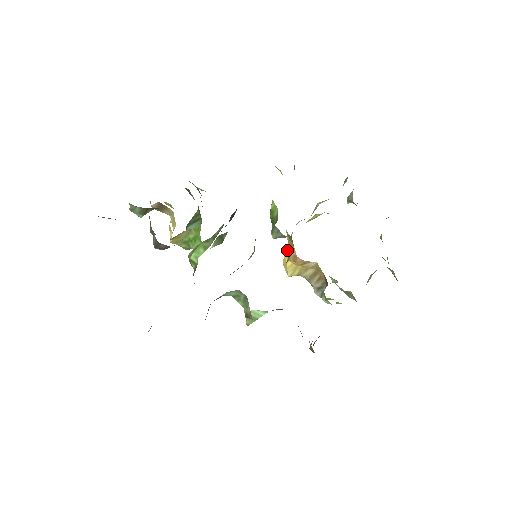
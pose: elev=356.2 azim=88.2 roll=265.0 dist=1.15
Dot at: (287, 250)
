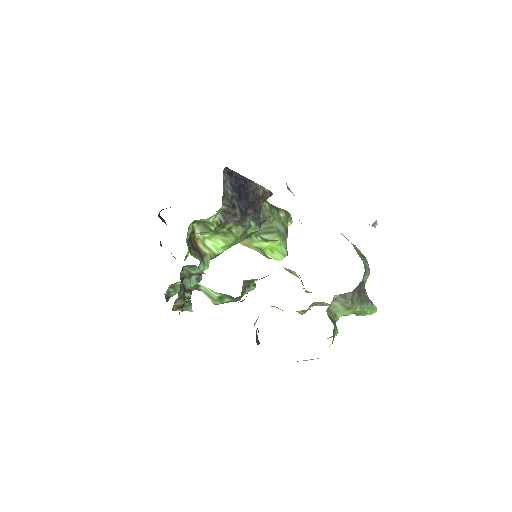
Dot at: occluded
